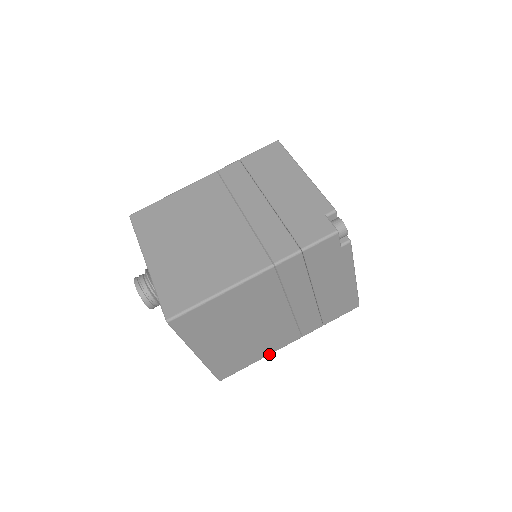
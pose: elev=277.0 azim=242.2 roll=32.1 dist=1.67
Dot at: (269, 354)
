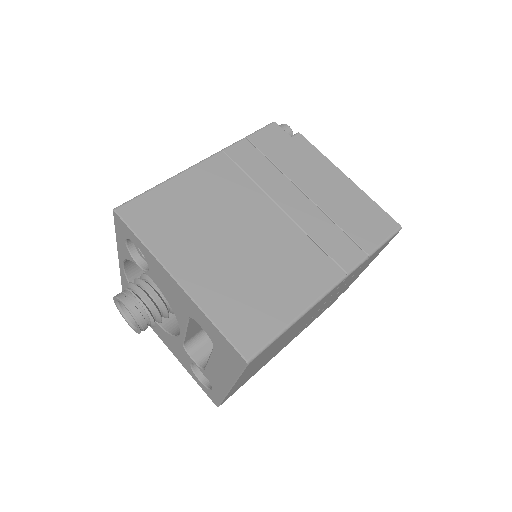
Dot at: (309, 305)
